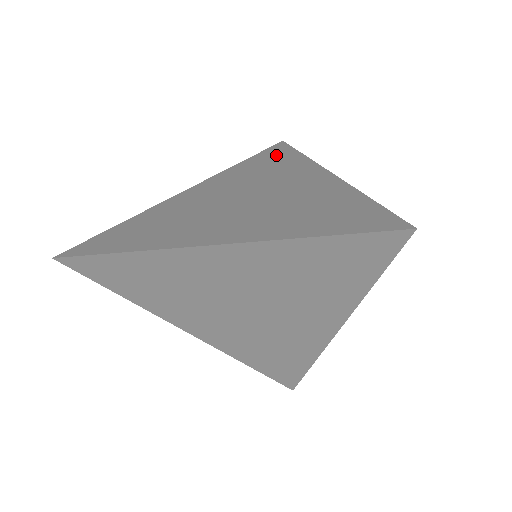
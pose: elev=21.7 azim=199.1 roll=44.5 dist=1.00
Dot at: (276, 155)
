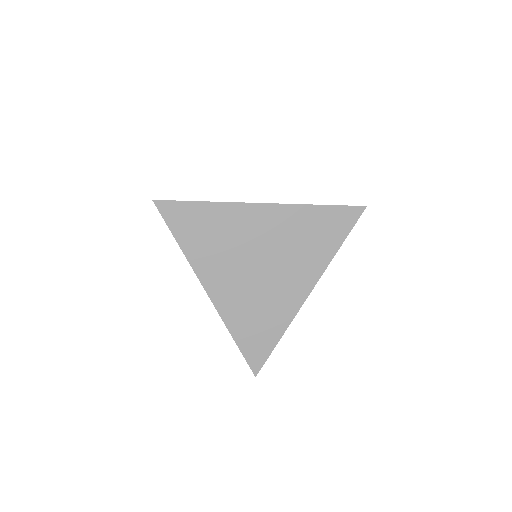
Dot at: (333, 229)
